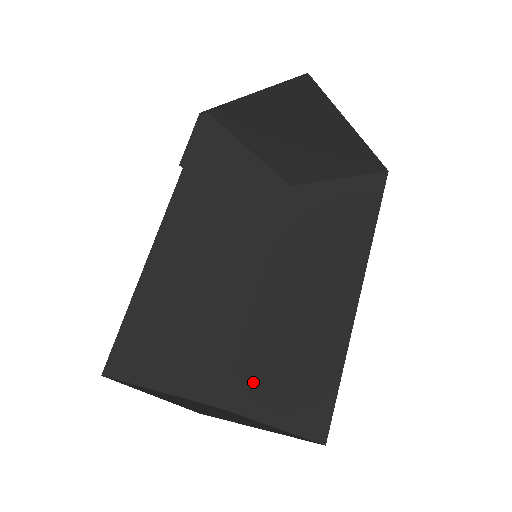
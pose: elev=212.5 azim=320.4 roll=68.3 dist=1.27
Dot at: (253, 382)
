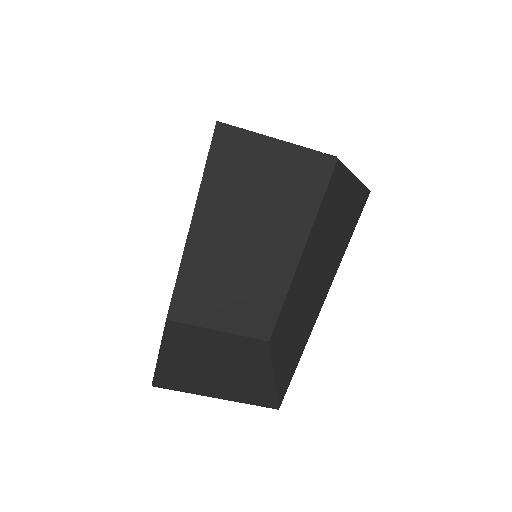
Dot at: (279, 335)
